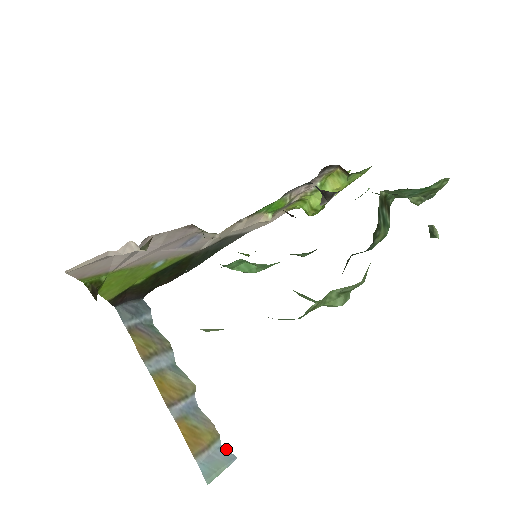
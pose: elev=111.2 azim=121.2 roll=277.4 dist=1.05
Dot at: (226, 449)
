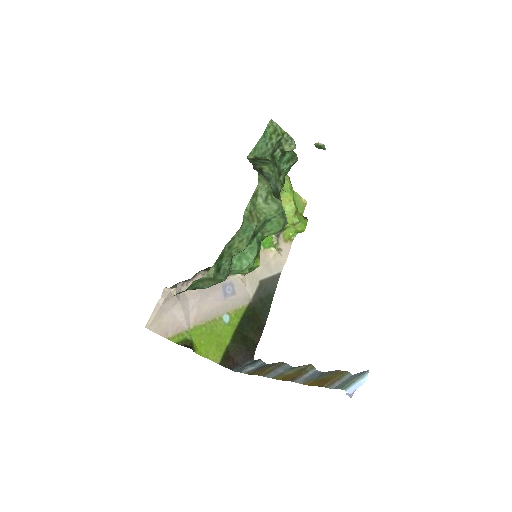
Dot at: (358, 373)
